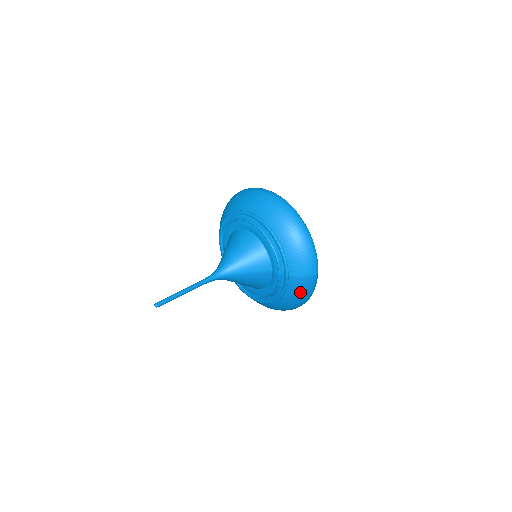
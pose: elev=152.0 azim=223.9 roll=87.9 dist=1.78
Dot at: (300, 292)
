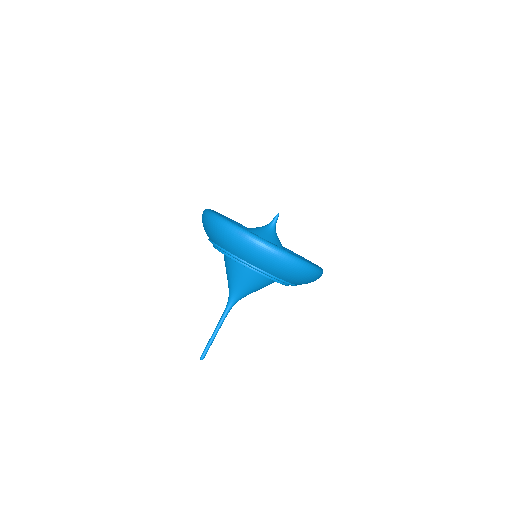
Dot at: occluded
